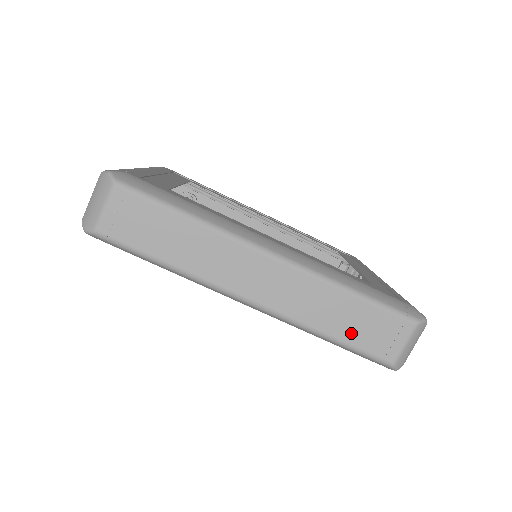
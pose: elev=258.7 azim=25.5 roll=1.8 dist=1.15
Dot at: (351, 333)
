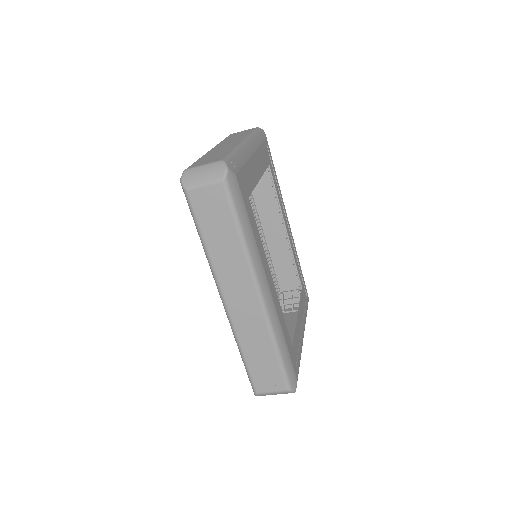
Dot at: (254, 363)
